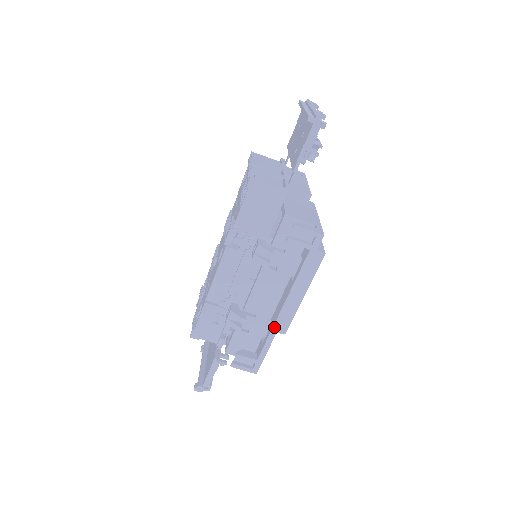
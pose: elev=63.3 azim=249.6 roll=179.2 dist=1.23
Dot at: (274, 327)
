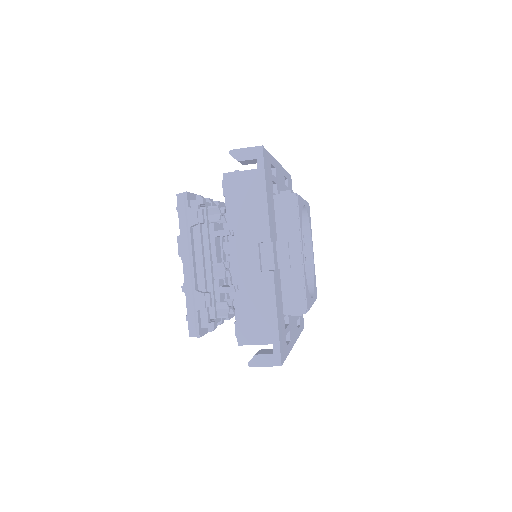
Dot at: occluded
